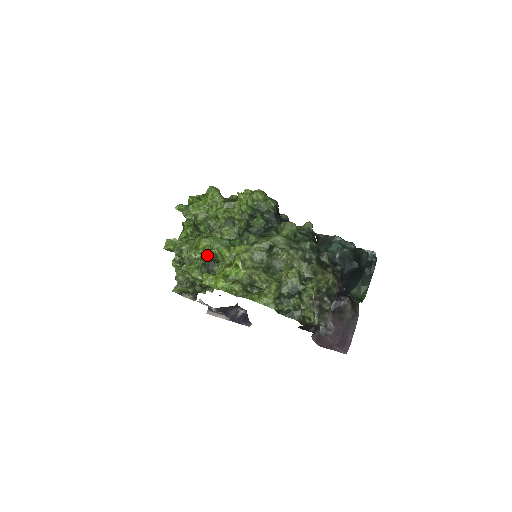
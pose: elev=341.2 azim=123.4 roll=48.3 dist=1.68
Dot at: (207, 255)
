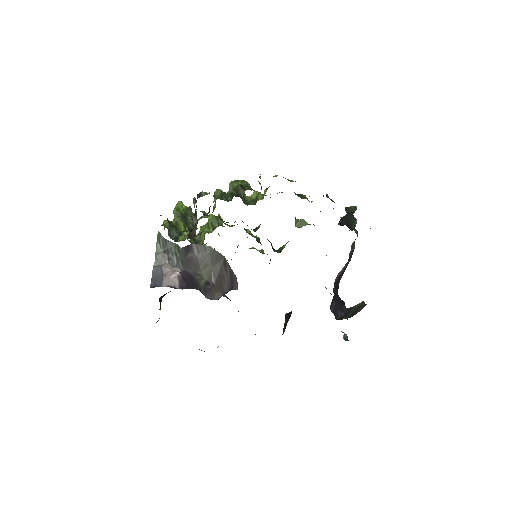
Dot at: (244, 198)
